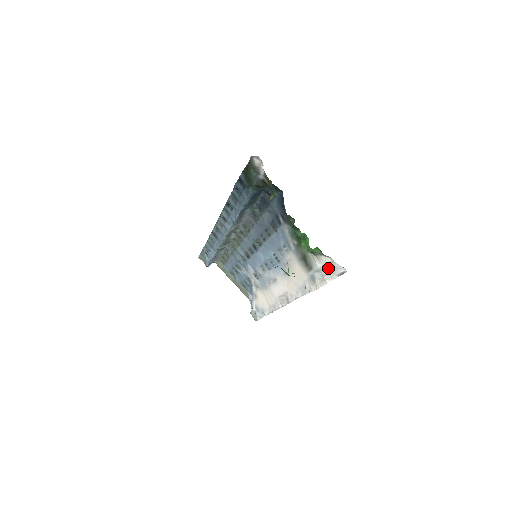
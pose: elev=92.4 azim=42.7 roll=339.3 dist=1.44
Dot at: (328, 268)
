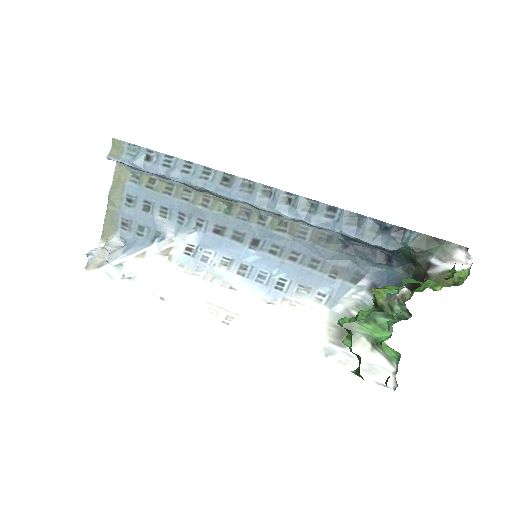
Dot at: (373, 368)
